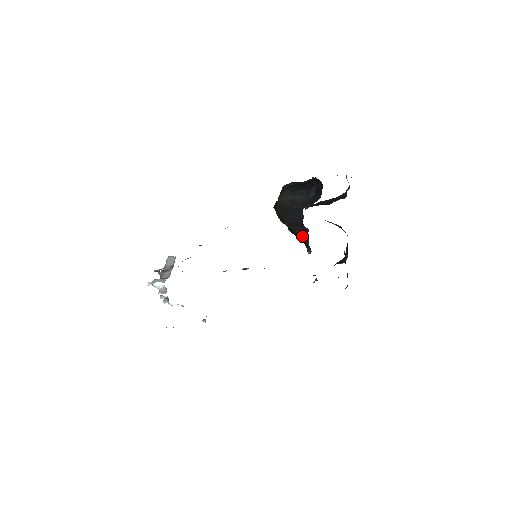
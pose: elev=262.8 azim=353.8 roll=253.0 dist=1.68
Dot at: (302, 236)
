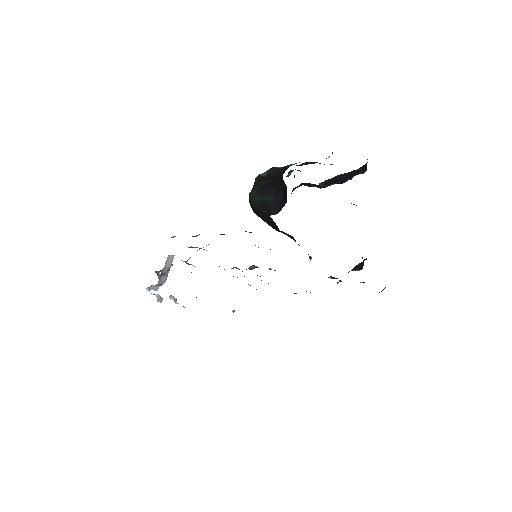
Dot at: (294, 240)
